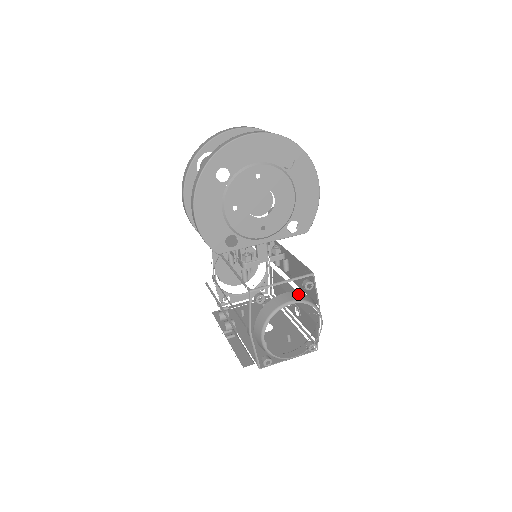
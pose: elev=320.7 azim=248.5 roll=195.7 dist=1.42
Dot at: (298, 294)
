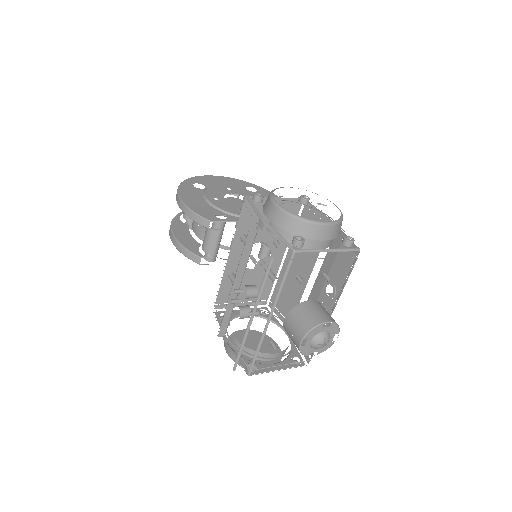
Dot at: occluded
